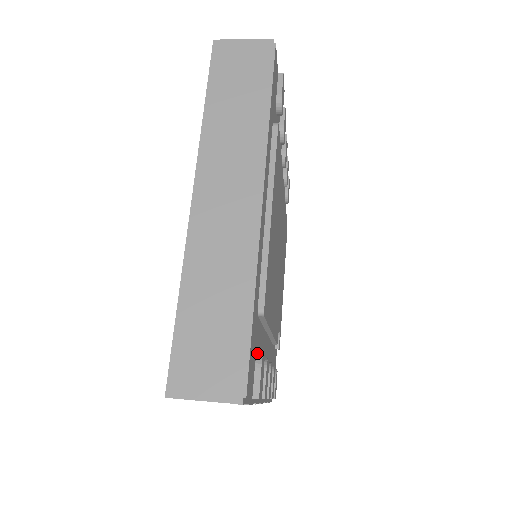
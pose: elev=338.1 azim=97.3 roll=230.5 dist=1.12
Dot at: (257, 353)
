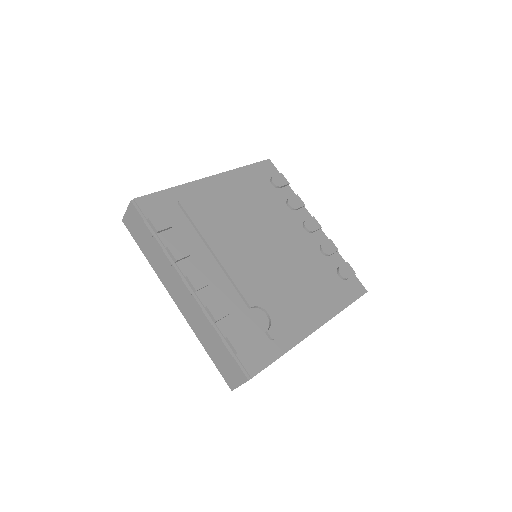
Dot at: (169, 216)
